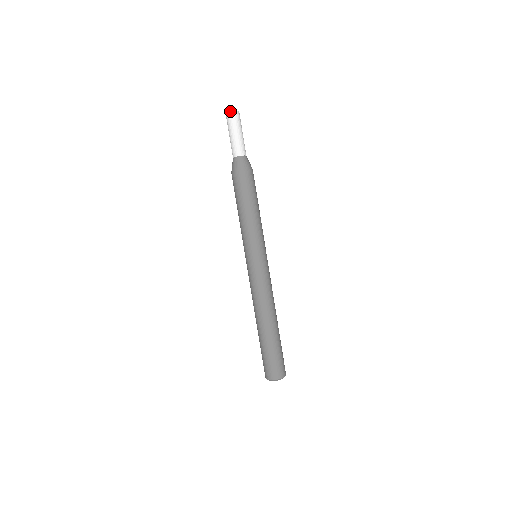
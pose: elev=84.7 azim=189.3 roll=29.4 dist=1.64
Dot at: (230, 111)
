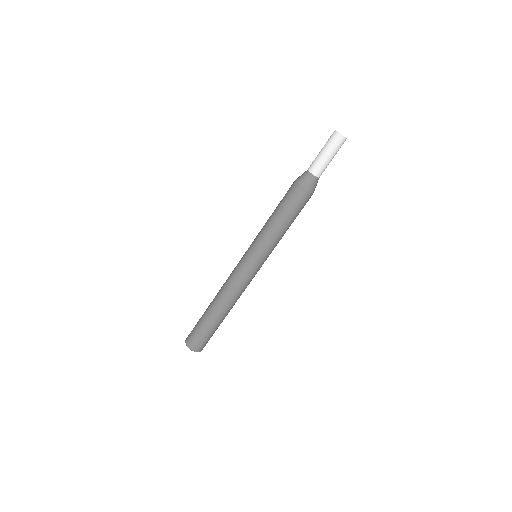
Dot at: (341, 134)
